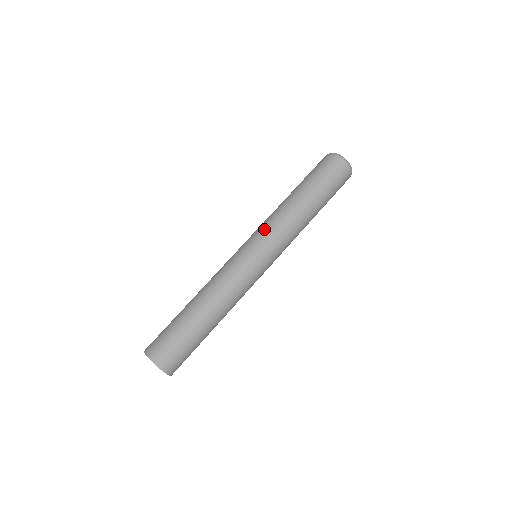
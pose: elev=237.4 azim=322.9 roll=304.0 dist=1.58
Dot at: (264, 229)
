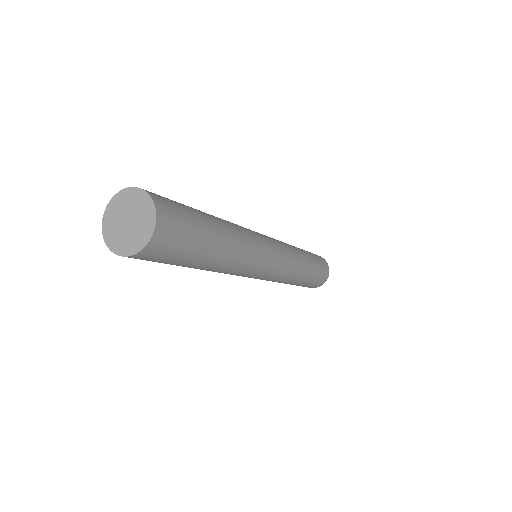
Dot at: (280, 241)
